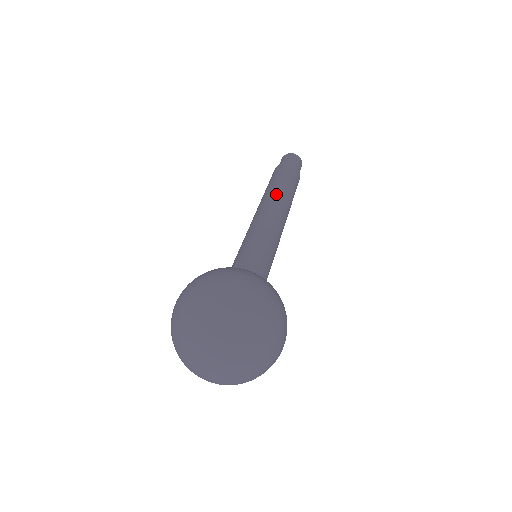
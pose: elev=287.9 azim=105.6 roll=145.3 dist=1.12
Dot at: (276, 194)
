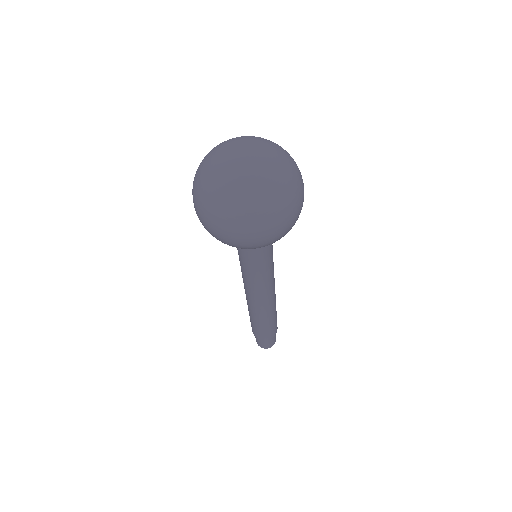
Dot at: occluded
